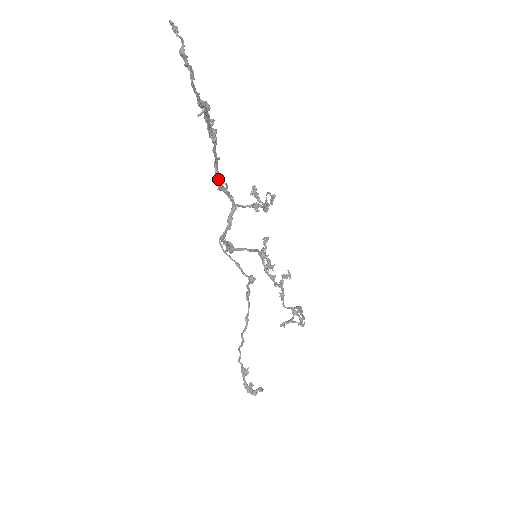
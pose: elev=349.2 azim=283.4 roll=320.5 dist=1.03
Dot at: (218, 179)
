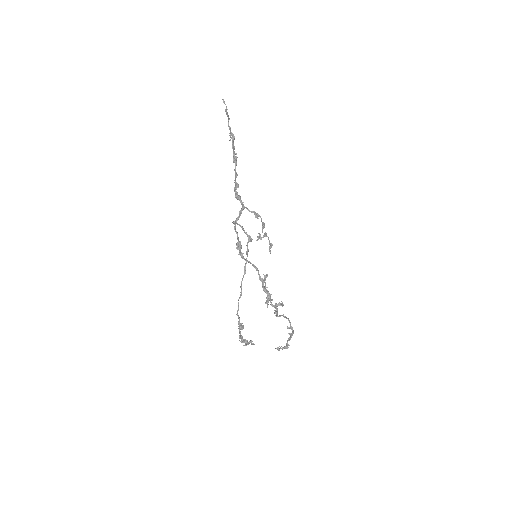
Dot at: (236, 188)
